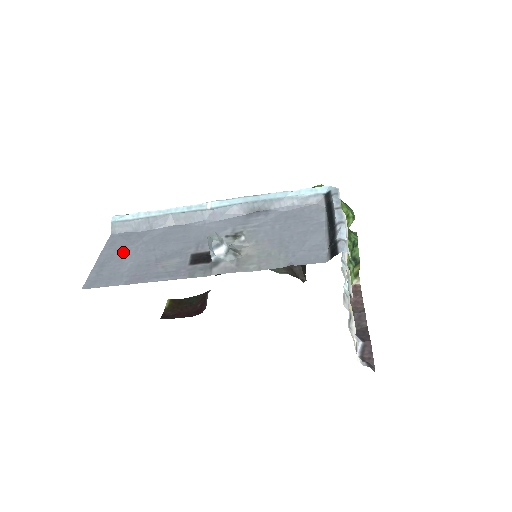
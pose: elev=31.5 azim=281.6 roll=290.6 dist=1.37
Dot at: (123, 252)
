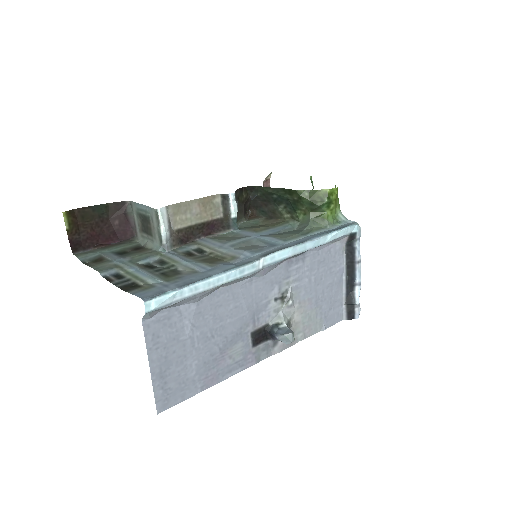
Dot at: (178, 350)
